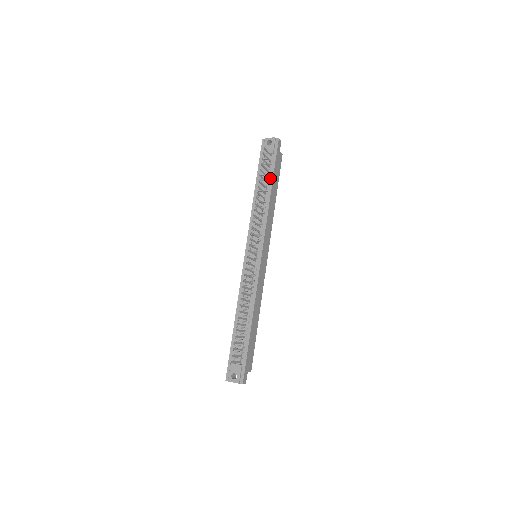
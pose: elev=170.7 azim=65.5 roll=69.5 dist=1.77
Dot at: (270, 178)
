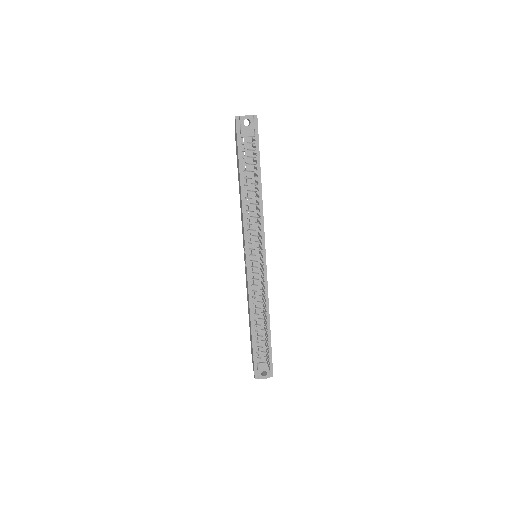
Dot at: occluded
